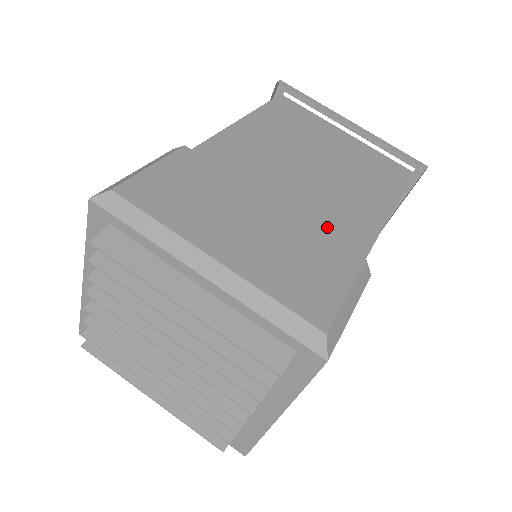
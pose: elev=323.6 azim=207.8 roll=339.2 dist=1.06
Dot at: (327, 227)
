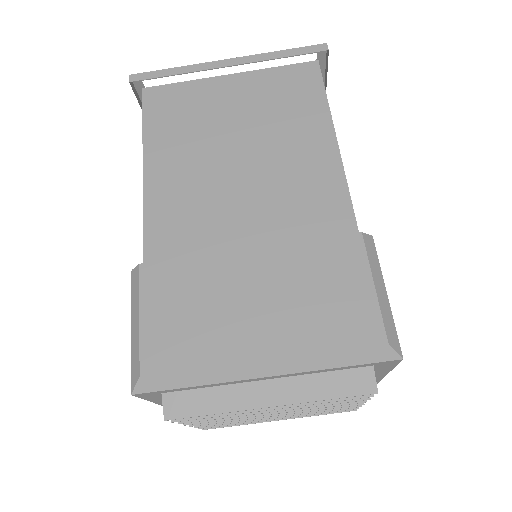
Dot at: (304, 220)
